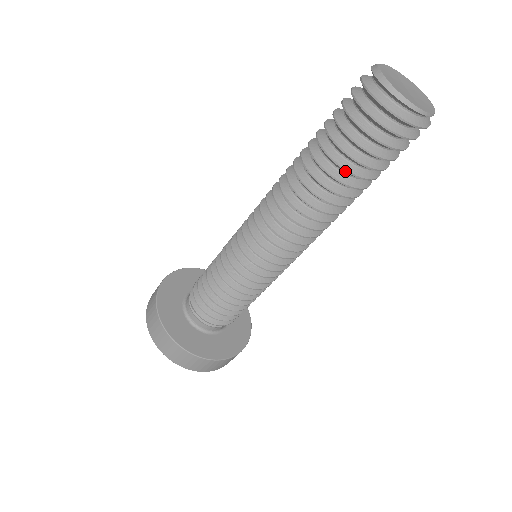
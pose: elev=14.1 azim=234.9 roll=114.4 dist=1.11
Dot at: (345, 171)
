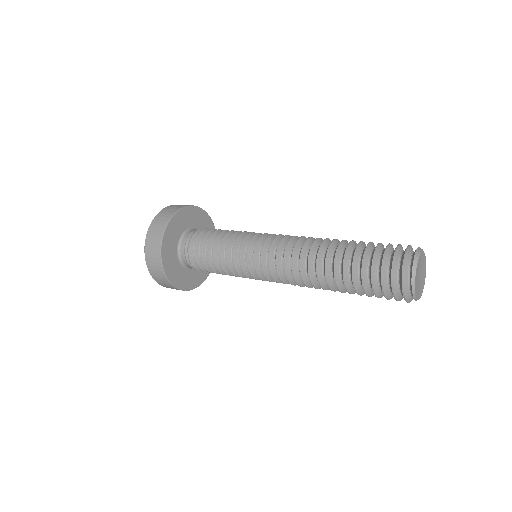
Dot at: (352, 277)
